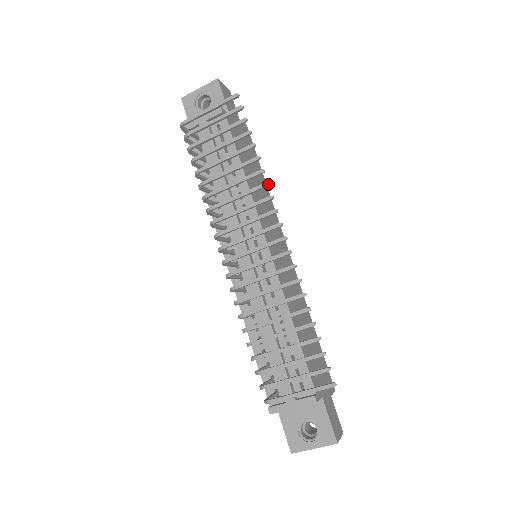
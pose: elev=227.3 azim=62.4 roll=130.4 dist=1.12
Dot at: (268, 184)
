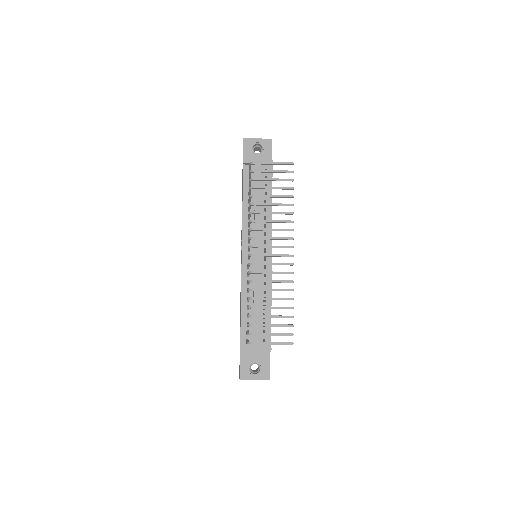
Dot at: occluded
